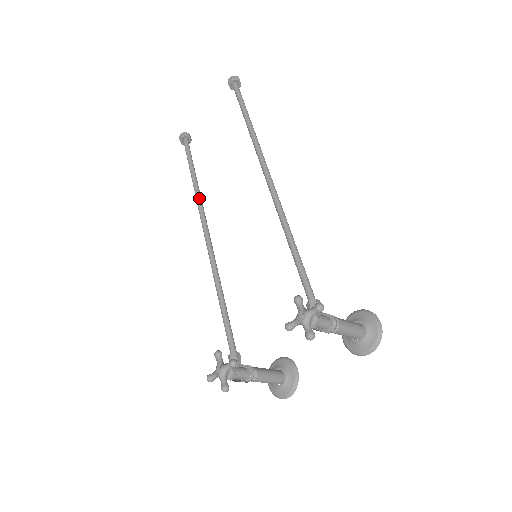
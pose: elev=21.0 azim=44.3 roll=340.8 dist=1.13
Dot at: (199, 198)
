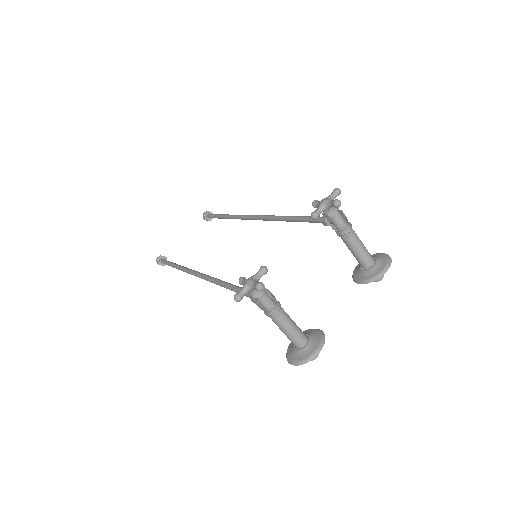
Dot at: (185, 267)
